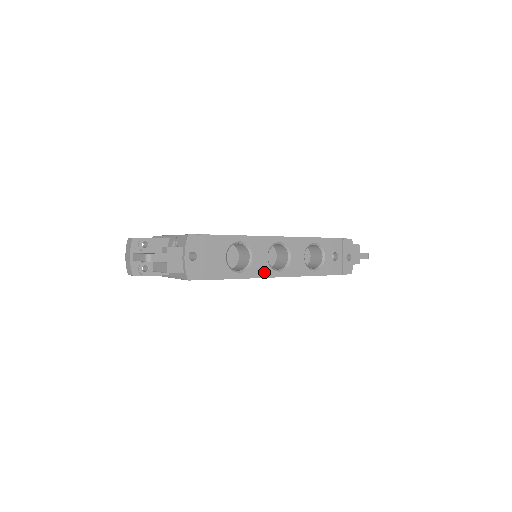
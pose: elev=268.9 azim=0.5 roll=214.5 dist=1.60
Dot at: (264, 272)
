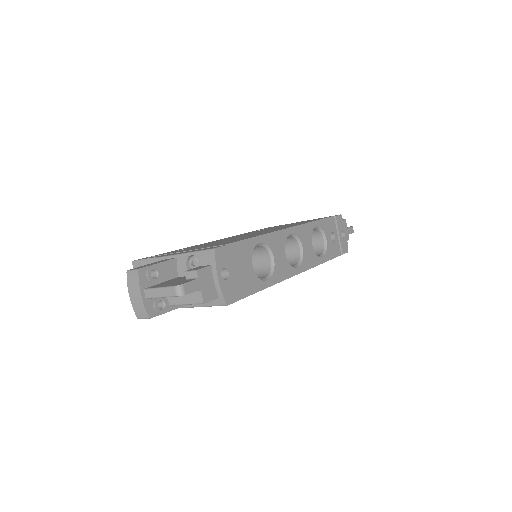
Dot at: (286, 272)
